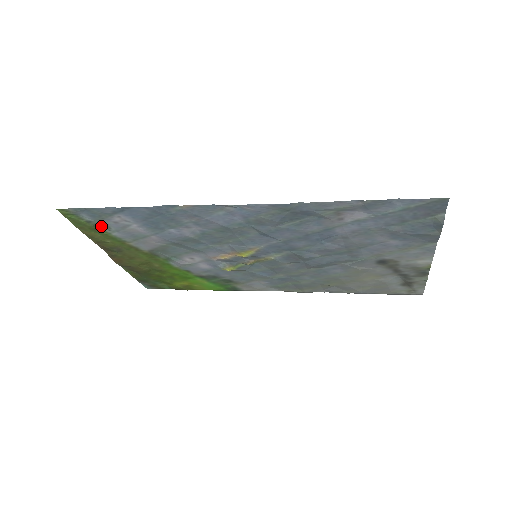
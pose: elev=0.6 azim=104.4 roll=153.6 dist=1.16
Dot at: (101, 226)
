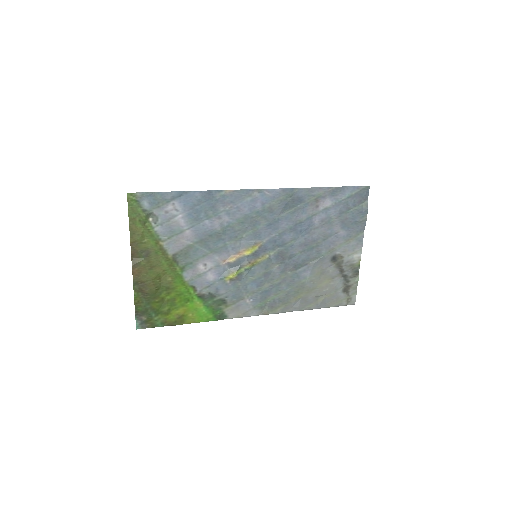
Dot at: (151, 218)
